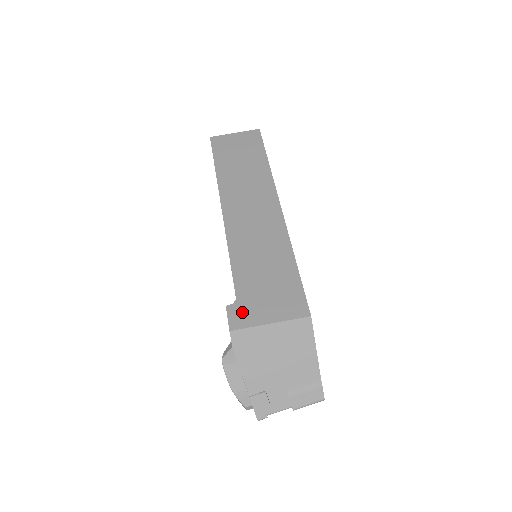
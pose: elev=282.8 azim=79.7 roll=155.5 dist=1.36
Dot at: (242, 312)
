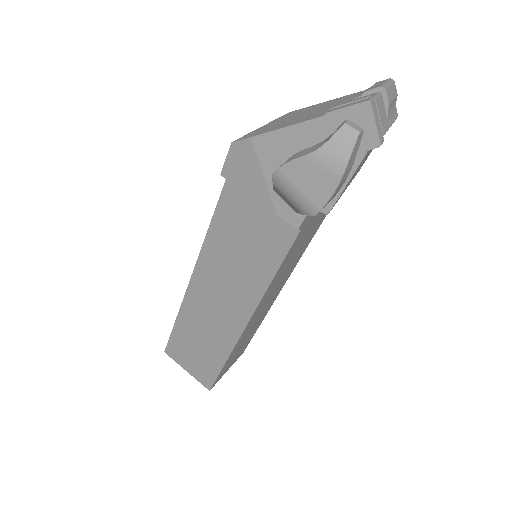
Dot at: occluded
